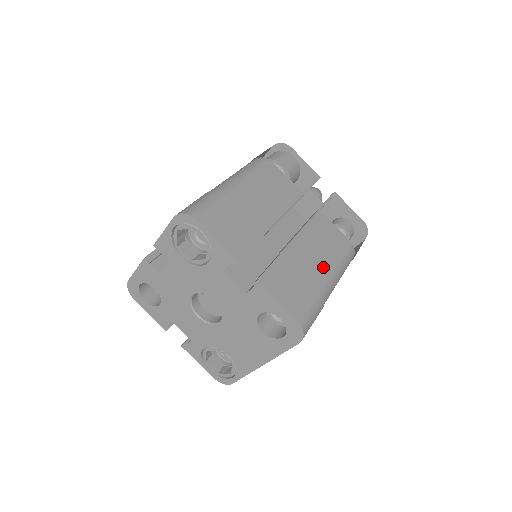
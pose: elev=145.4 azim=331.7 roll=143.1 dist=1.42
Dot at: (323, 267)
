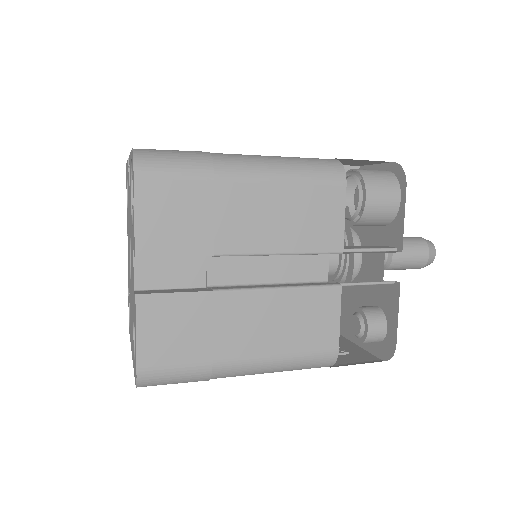
Dot at: (253, 347)
